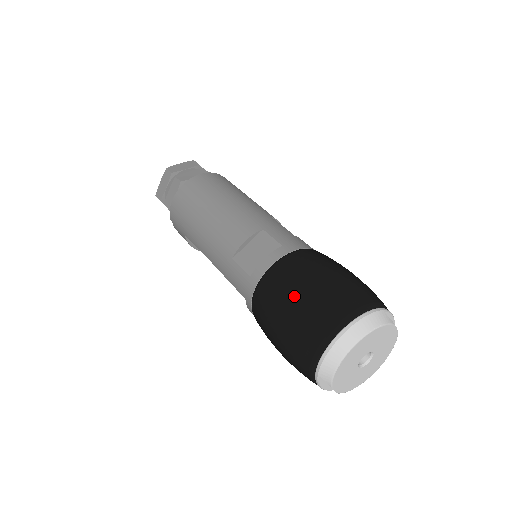
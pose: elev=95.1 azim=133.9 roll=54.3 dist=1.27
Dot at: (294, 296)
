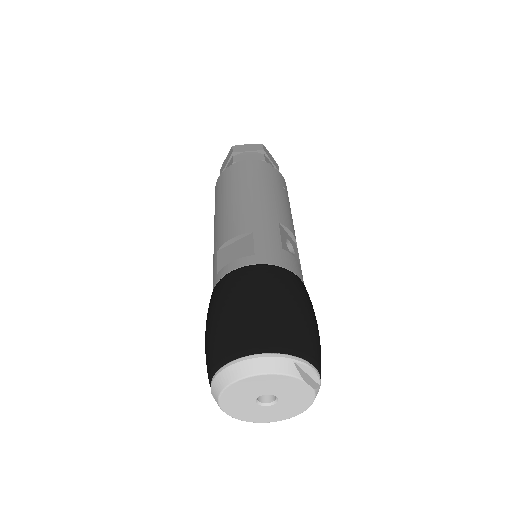
Dot at: (223, 308)
